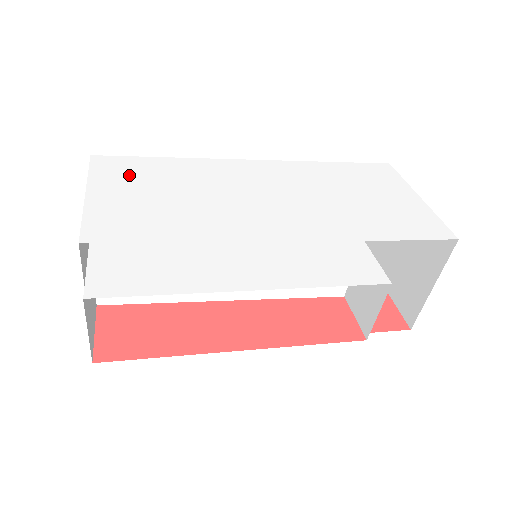
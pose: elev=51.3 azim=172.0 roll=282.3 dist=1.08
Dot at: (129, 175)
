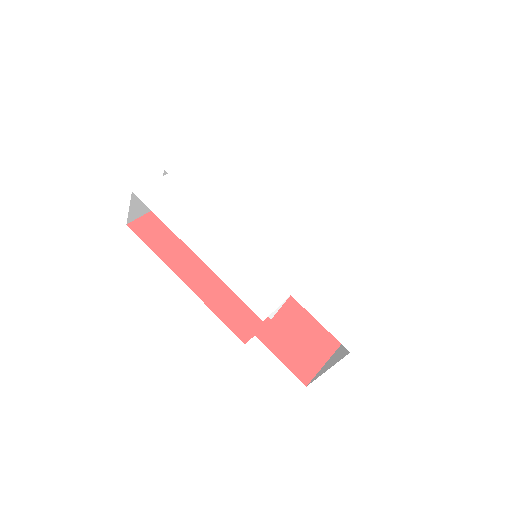
Dot at: (235, 159)
